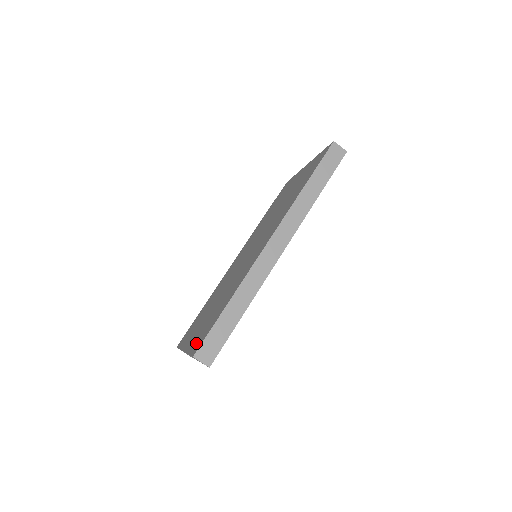
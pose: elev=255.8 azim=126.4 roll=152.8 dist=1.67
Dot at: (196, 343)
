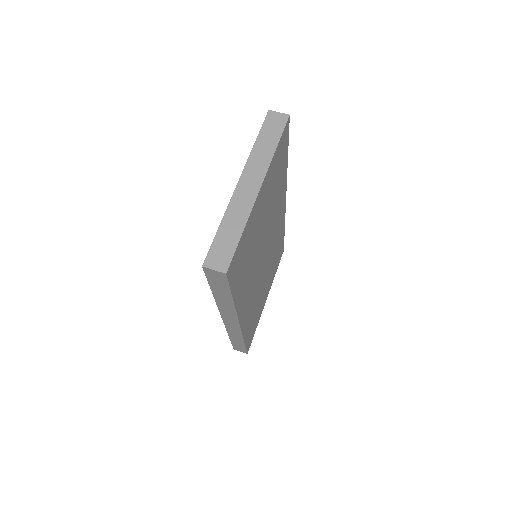
Dot at: occluded
